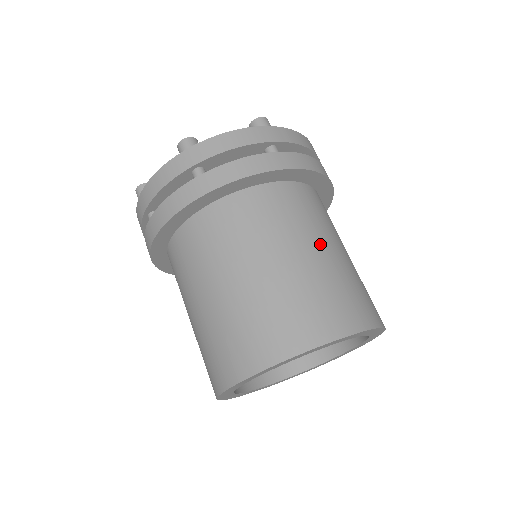
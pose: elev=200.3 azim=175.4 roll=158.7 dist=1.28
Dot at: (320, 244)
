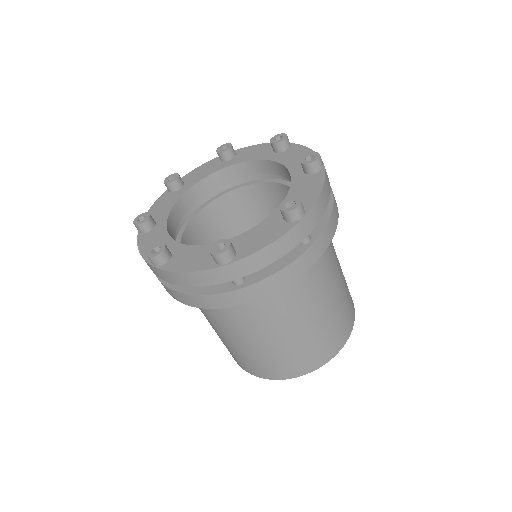
Dot at: (330, 293)
